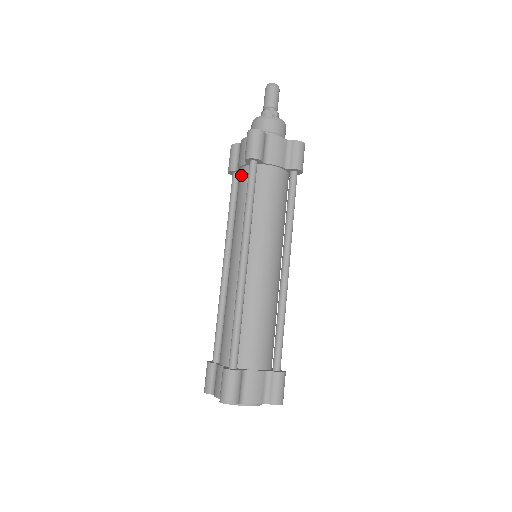
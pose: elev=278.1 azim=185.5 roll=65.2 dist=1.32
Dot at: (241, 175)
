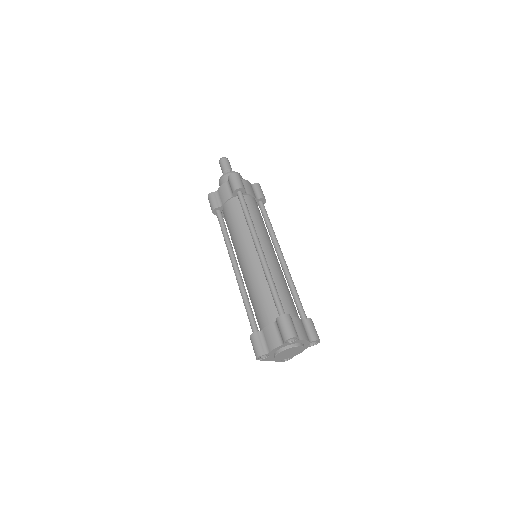
Dot at: (229, 205)
